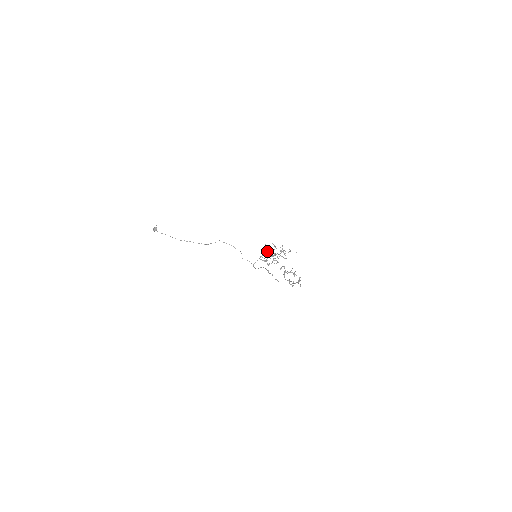
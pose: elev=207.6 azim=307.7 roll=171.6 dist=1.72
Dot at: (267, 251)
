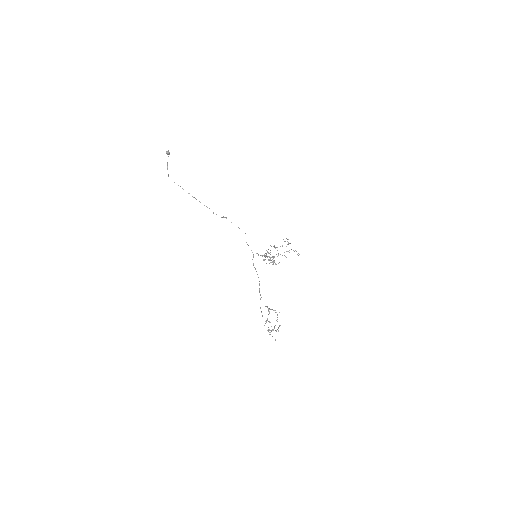
Dot at: occluded
